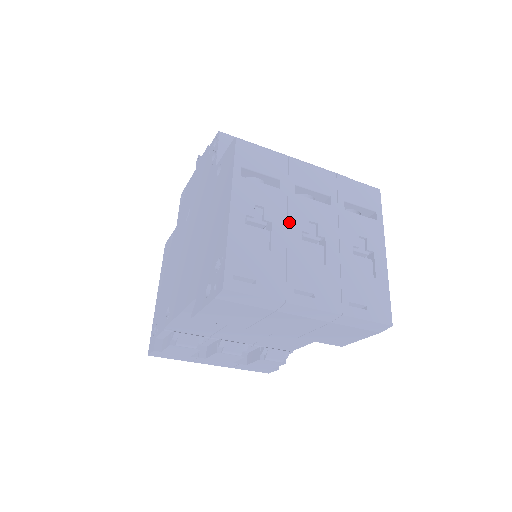
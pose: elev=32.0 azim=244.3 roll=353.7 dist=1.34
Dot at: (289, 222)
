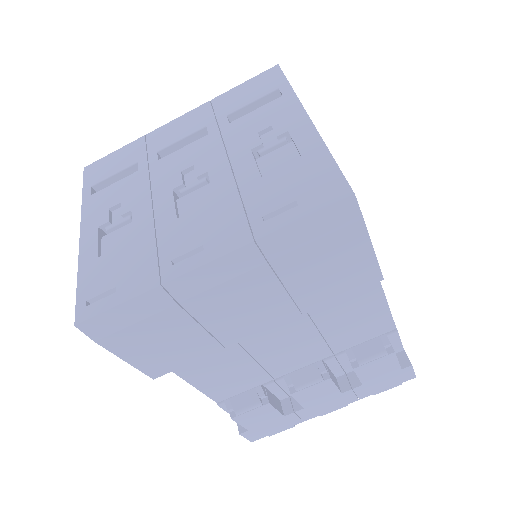
Dot at: (154, 193)
